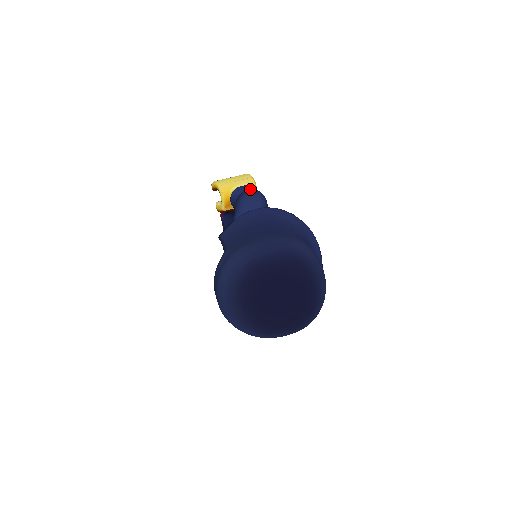
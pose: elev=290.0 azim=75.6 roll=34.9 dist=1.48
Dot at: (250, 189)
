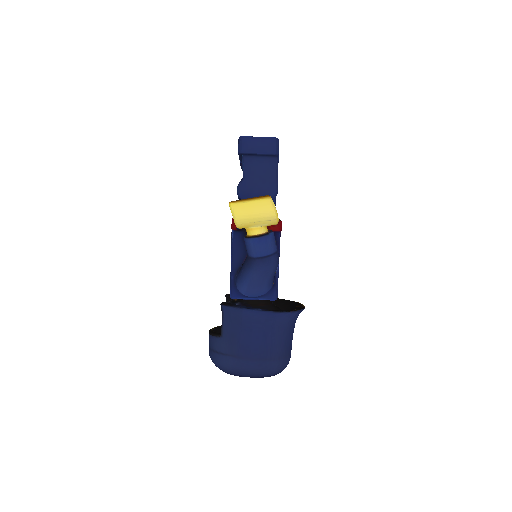
Dot at: (265, 259)
